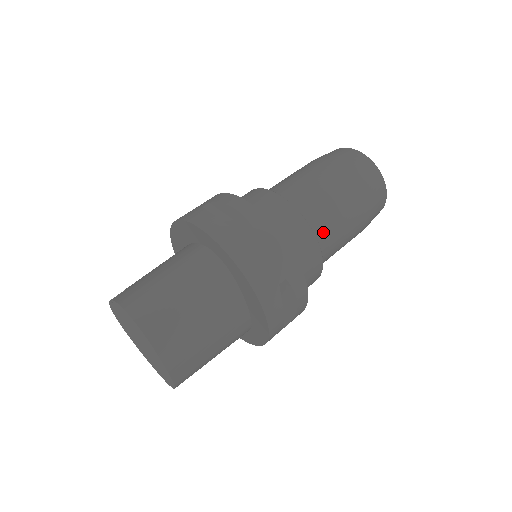
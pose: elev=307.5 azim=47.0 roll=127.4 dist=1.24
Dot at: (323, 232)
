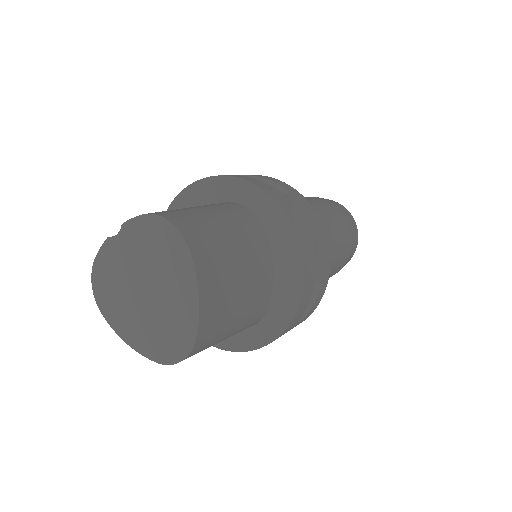
Dot at: occluded
